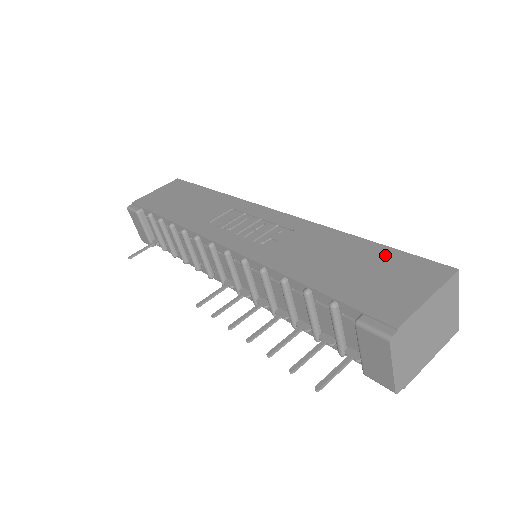
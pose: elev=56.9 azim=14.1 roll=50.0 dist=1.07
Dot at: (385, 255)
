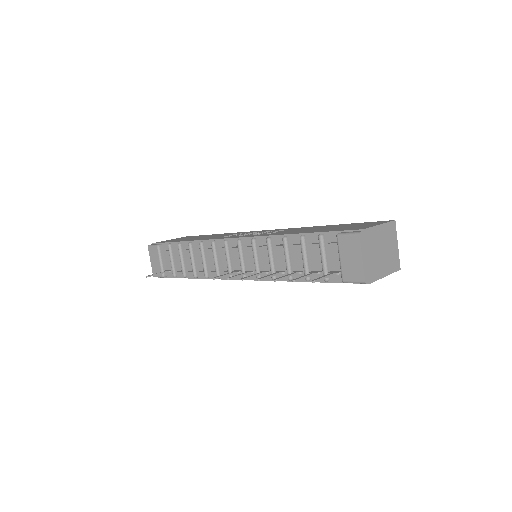
Dot at: (350, 224)
